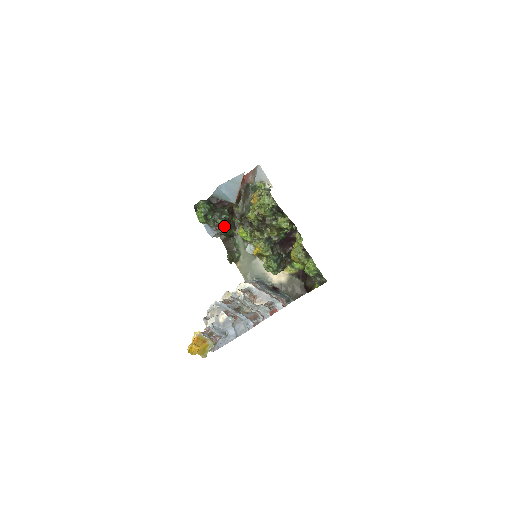
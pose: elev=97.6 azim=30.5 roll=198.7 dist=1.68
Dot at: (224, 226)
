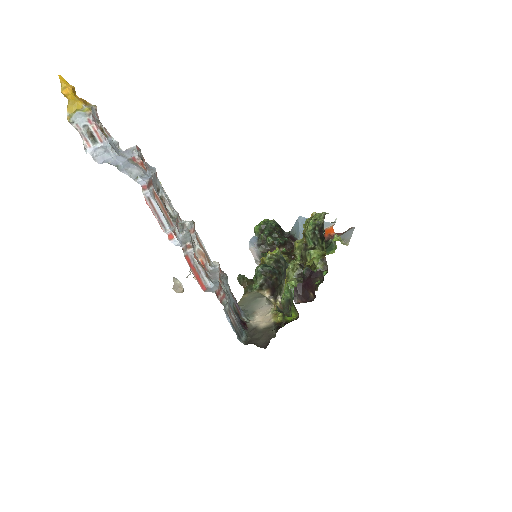
Dot at: (270, 250)
